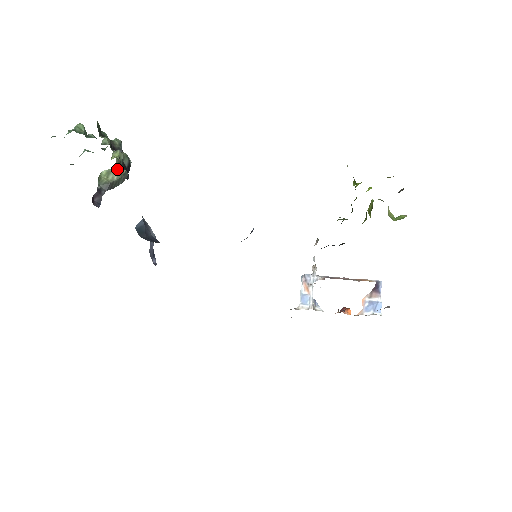
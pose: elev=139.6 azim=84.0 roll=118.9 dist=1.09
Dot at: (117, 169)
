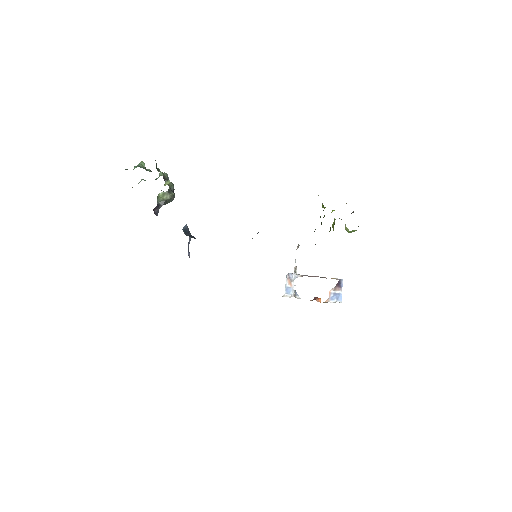
Dot at: (169, 192)
